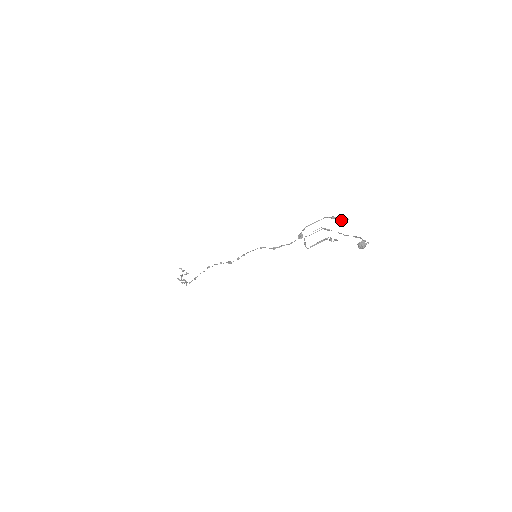
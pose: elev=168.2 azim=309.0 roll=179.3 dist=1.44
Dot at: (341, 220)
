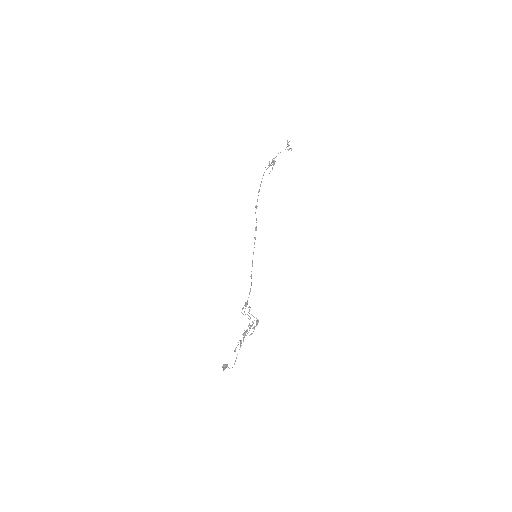
Dot at: occluded
